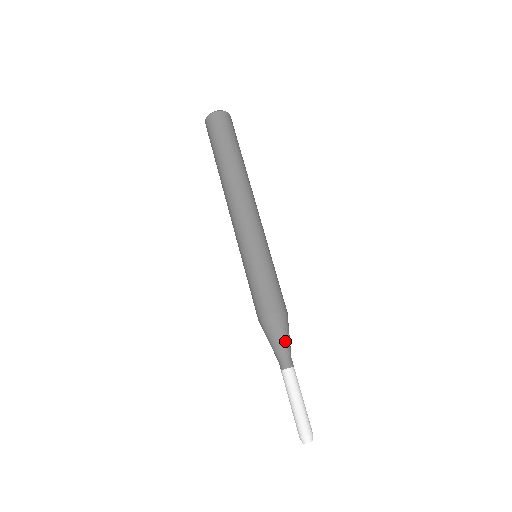
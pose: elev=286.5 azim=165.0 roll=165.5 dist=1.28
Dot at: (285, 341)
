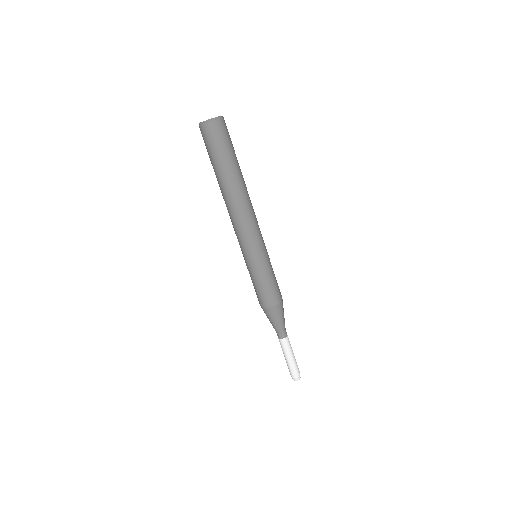
Dot at: (284, 318)
